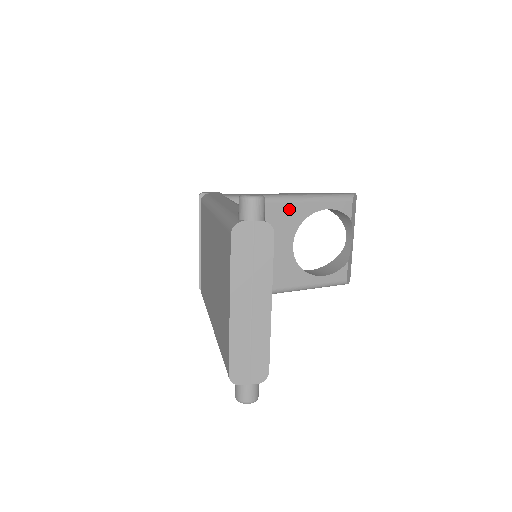
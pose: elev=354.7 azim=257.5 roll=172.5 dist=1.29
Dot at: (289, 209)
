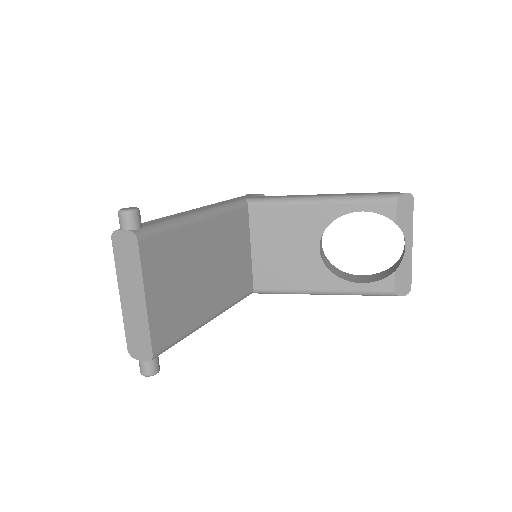
Dot at: (312, 211)
